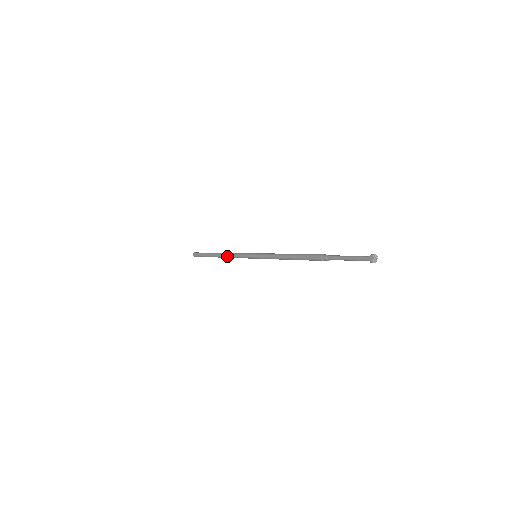
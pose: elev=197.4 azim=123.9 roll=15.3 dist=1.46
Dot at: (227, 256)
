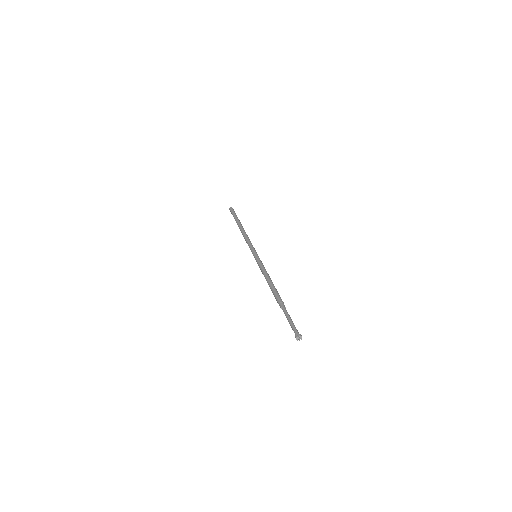
Dot at: (244, 234)
